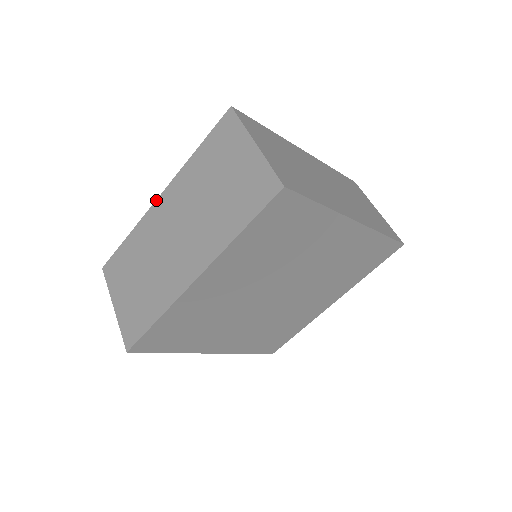
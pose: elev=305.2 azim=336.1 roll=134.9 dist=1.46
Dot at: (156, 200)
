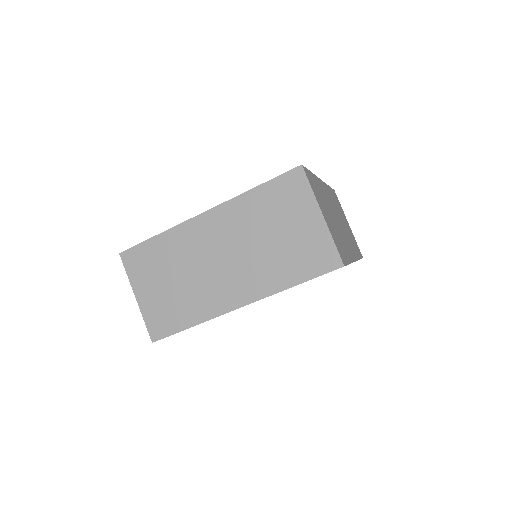
Dot at: (199, 215)
